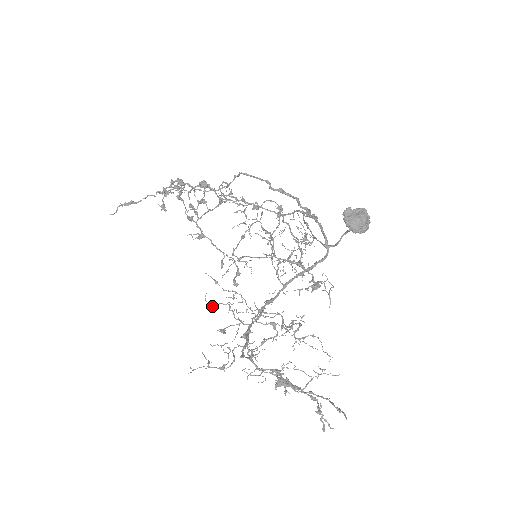
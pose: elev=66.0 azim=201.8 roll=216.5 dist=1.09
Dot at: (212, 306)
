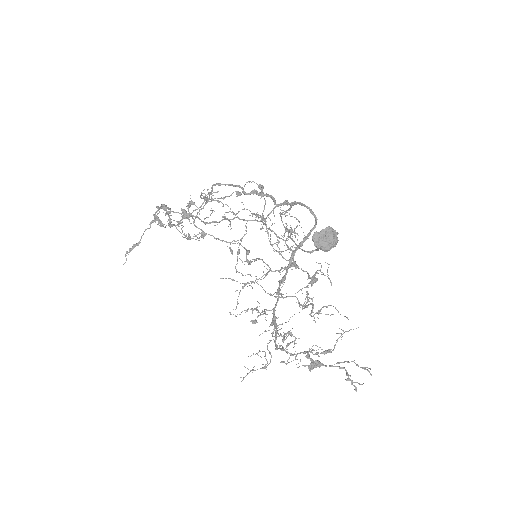
Dot at: occluded
